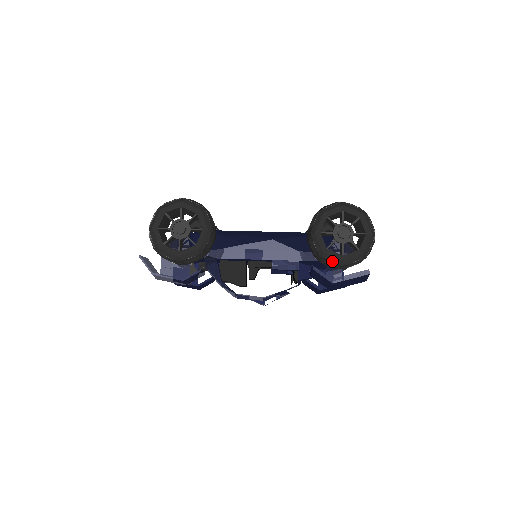
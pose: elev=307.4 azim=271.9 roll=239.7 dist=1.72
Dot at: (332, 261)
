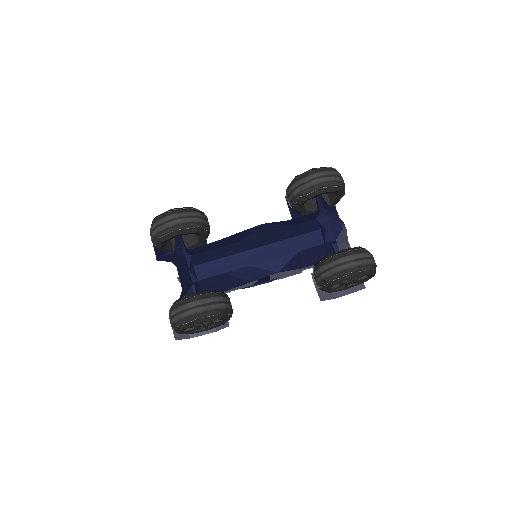
Dot at: occluded
